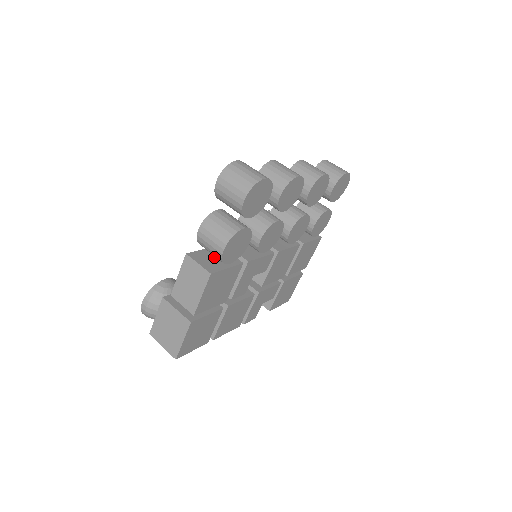
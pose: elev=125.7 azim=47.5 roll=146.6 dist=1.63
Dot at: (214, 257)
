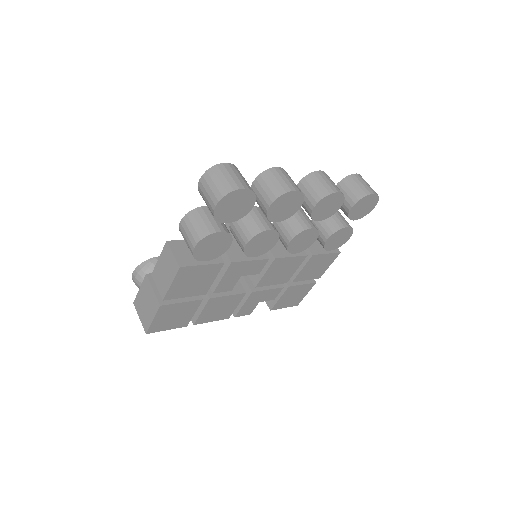
Dot at: occluded
